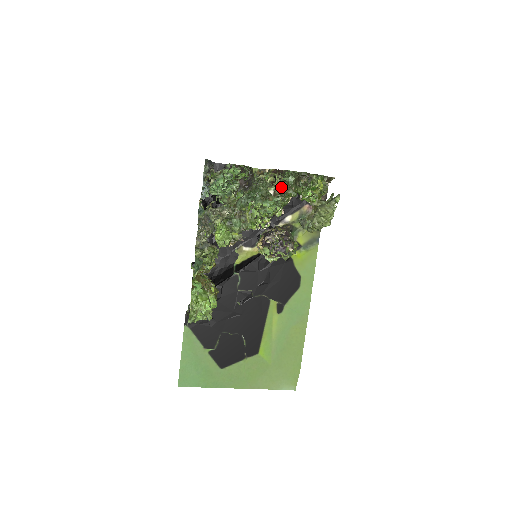
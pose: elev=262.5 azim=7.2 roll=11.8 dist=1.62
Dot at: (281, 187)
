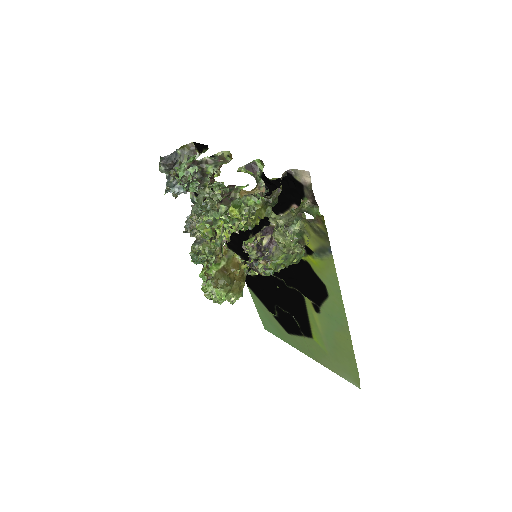
Dot at: occluded
